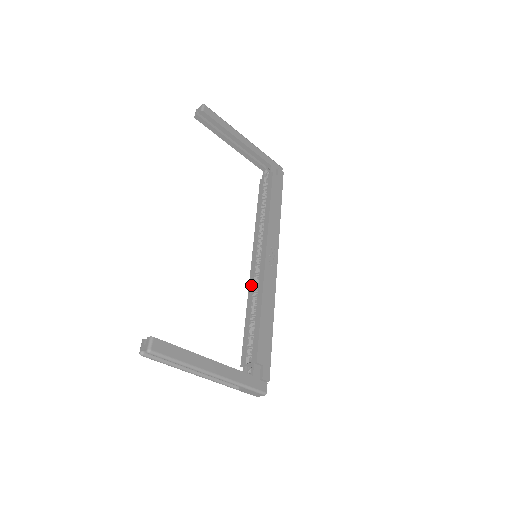
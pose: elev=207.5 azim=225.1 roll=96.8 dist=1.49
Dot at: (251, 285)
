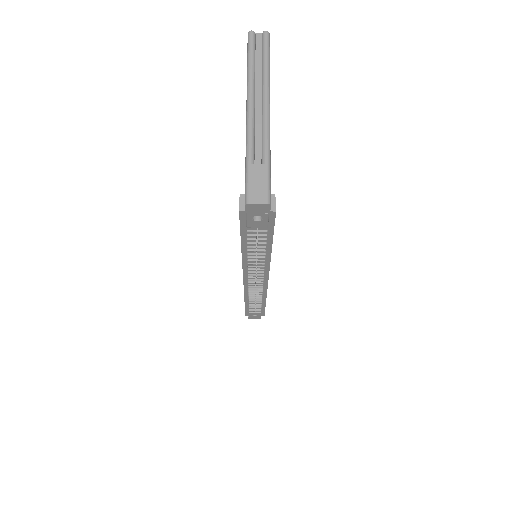
Dot at: occluded
